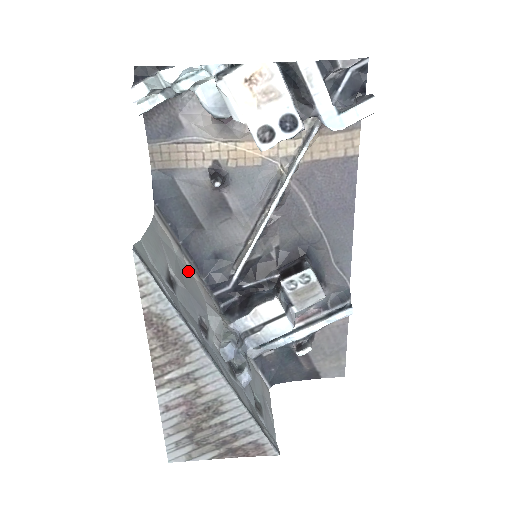
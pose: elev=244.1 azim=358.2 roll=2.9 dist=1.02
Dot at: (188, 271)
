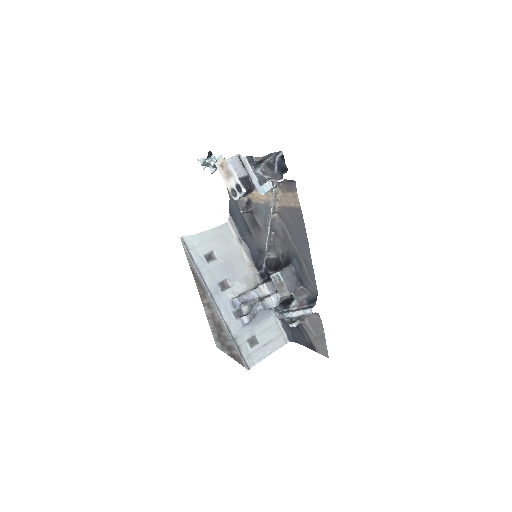
Dot at: (241, 255)
